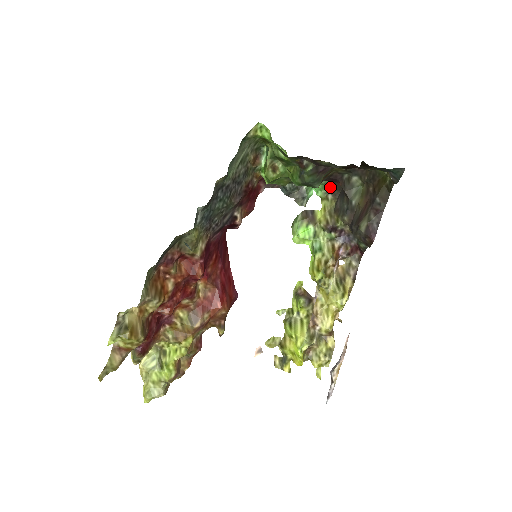
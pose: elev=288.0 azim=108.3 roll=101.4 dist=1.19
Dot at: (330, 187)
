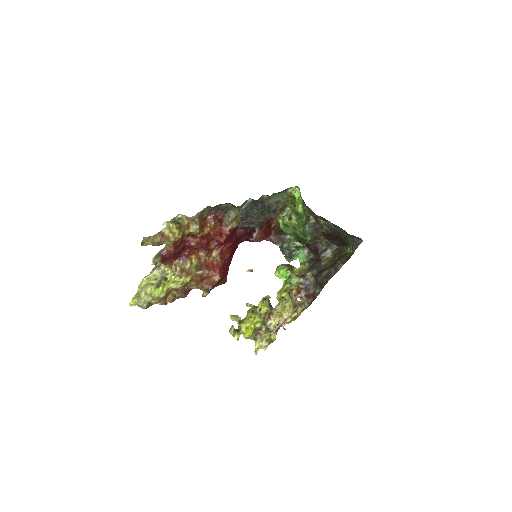
Dot at: (309, 260)
